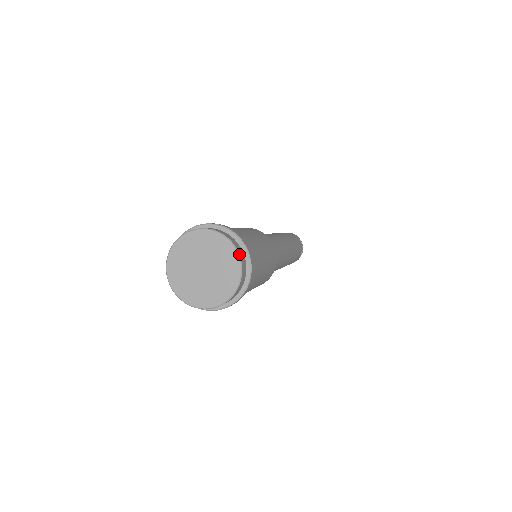
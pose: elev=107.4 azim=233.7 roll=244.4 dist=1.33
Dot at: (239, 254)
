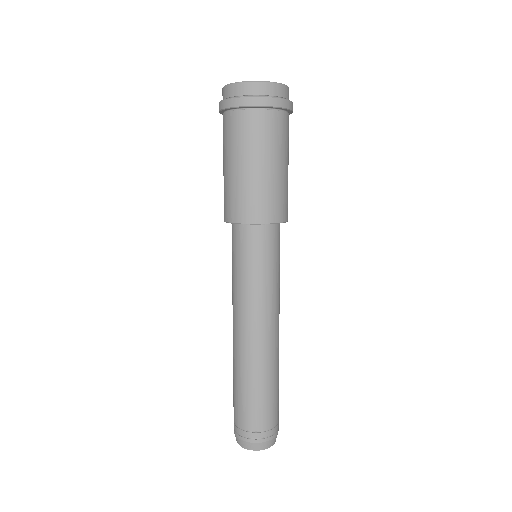
Dot at: occluded
